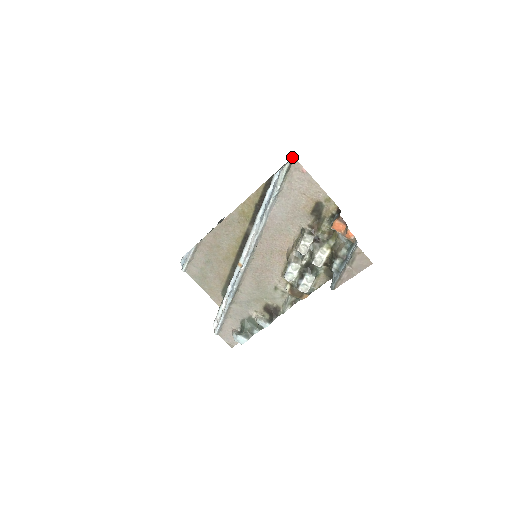
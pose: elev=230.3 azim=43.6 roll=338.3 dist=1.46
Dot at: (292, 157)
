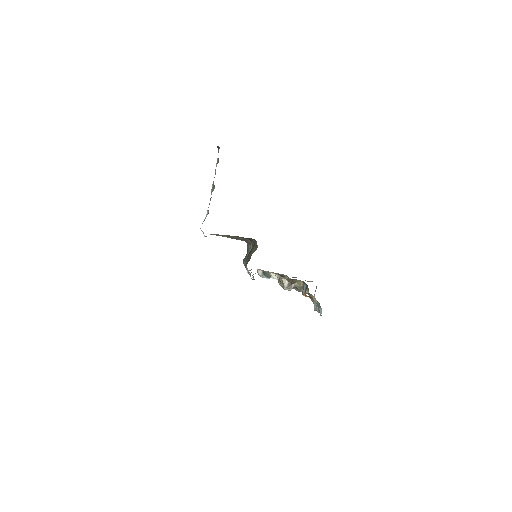
Dot at: (257, 246)
